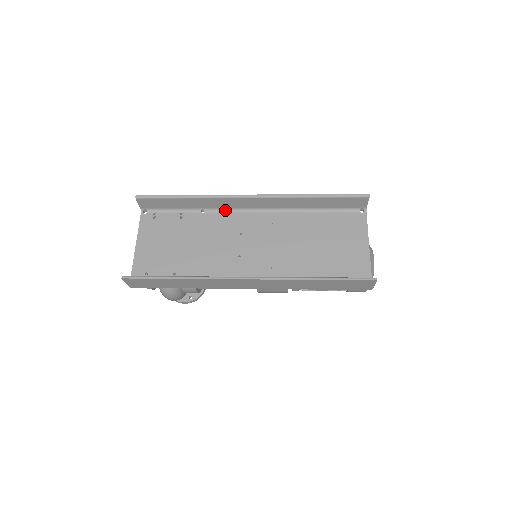
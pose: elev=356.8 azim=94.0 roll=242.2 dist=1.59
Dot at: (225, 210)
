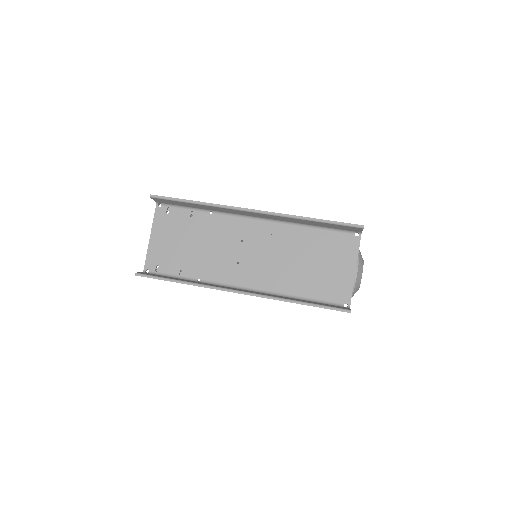
Dot at: (231, 214)
